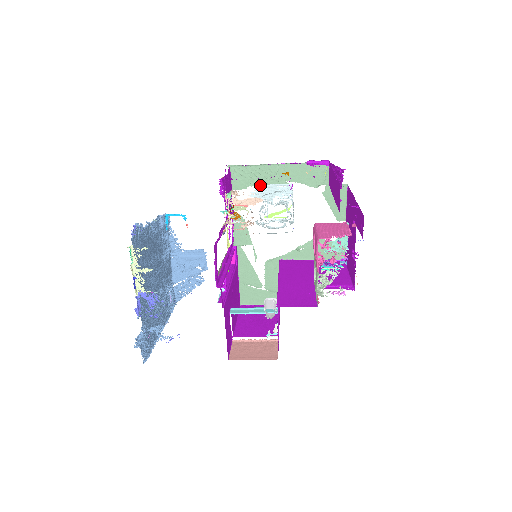
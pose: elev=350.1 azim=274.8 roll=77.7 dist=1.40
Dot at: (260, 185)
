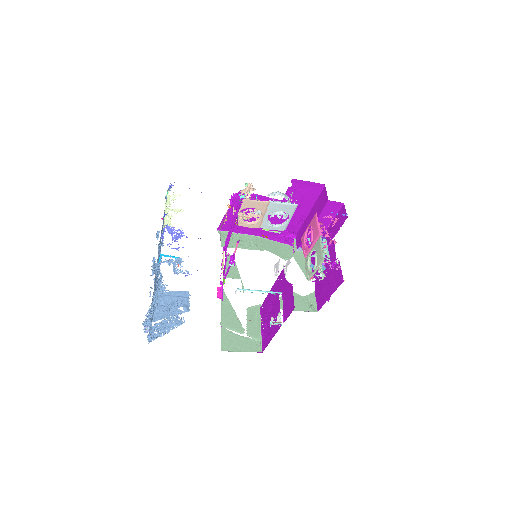
Dot at: occluded
